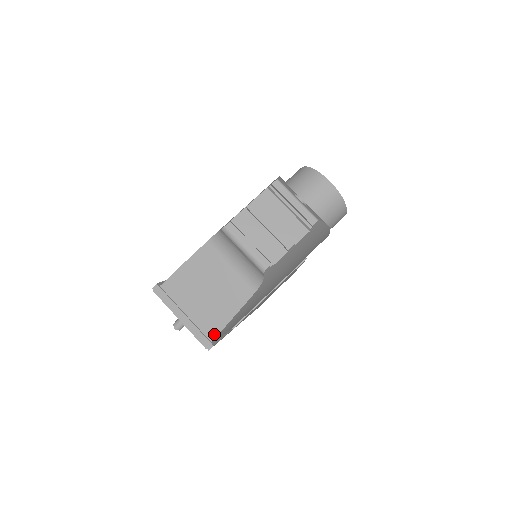
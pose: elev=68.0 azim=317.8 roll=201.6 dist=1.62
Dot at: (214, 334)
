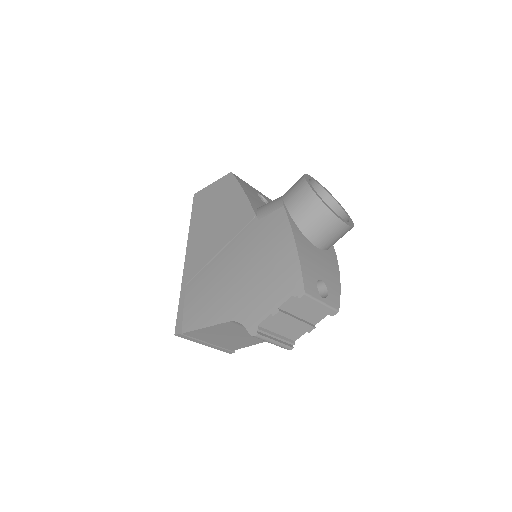
Dot at: (235, 349)
